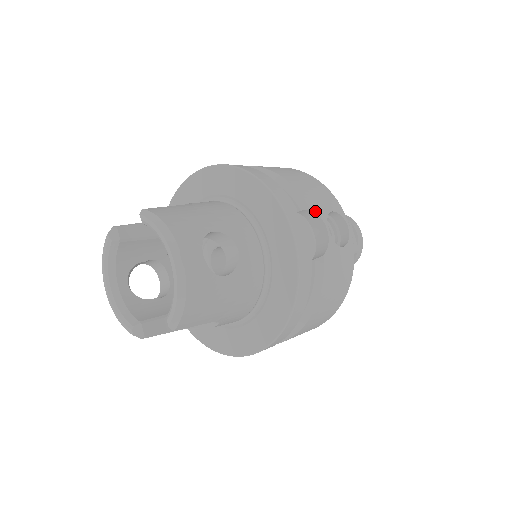
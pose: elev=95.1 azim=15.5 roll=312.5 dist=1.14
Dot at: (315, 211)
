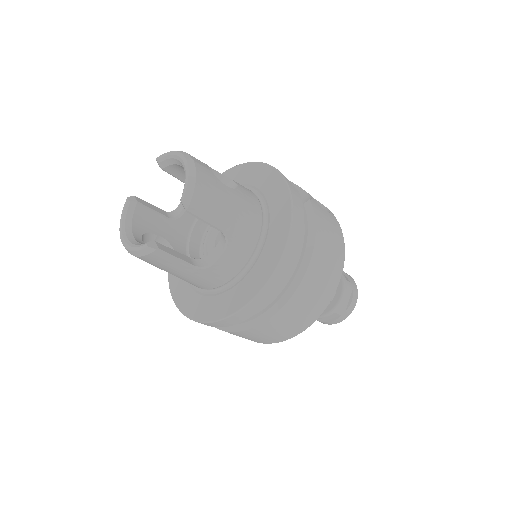
Dot at: (295, 184)
